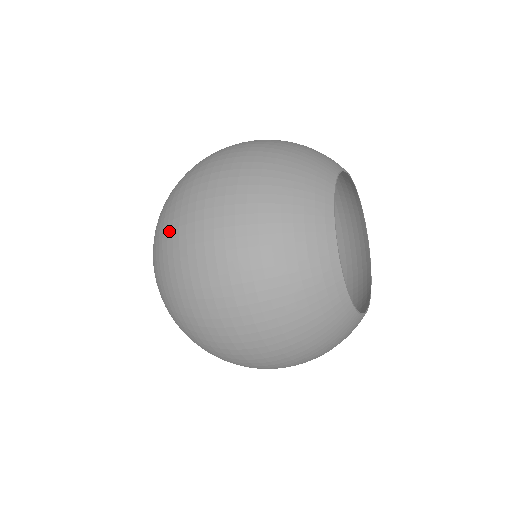
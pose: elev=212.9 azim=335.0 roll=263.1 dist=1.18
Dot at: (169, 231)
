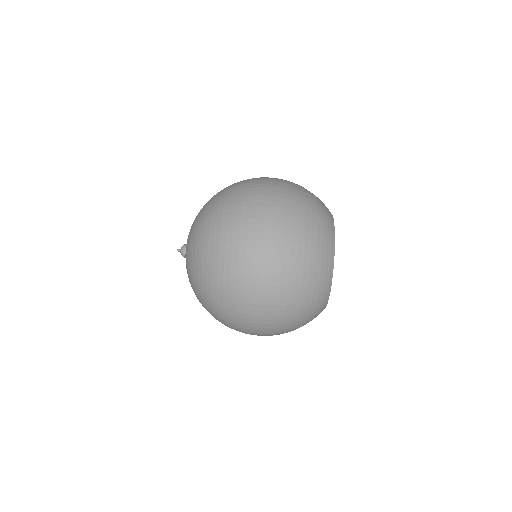
Dot at: (238, 182)
